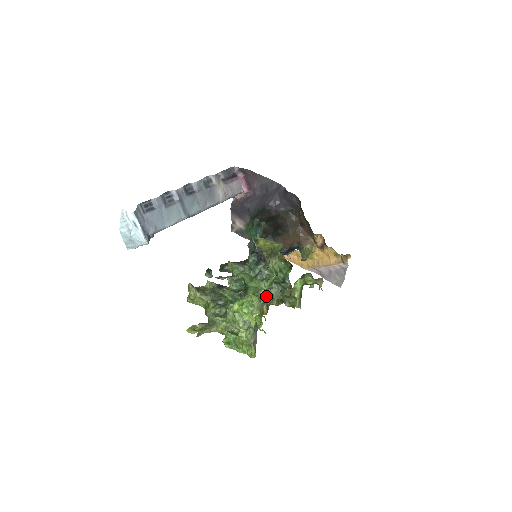
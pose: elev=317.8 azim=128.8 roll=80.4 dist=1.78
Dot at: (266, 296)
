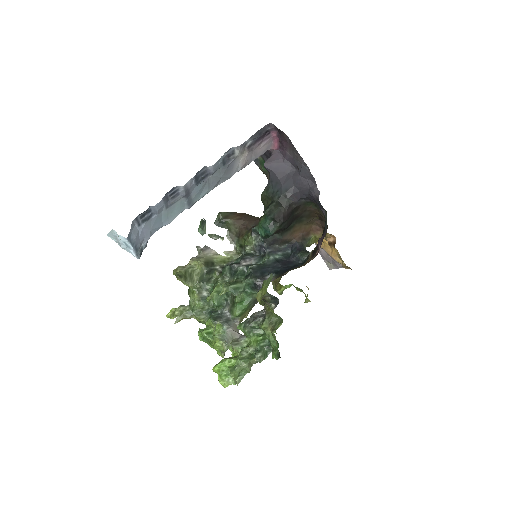
Dot at: (246, 370)
